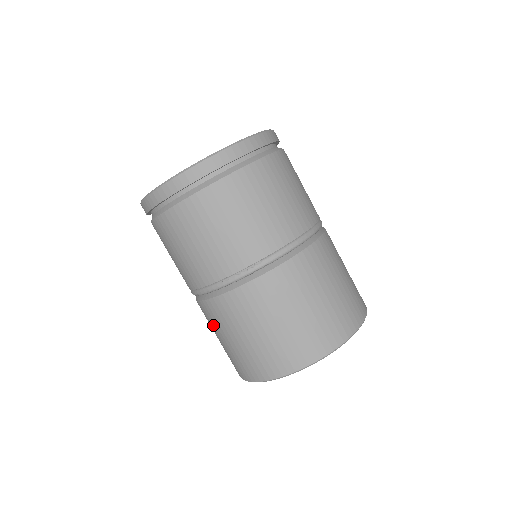
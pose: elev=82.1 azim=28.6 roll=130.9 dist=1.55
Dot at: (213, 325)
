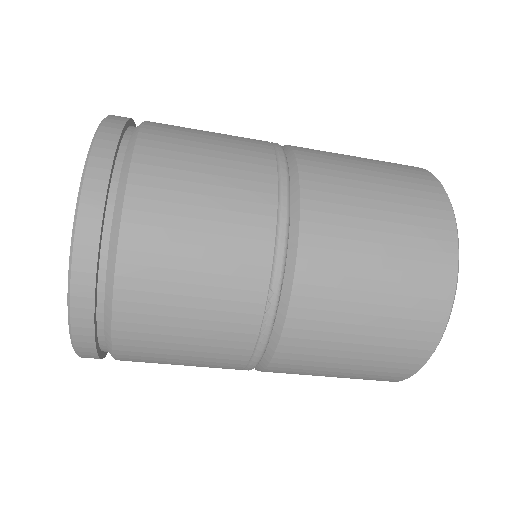
Dot at: occluded
